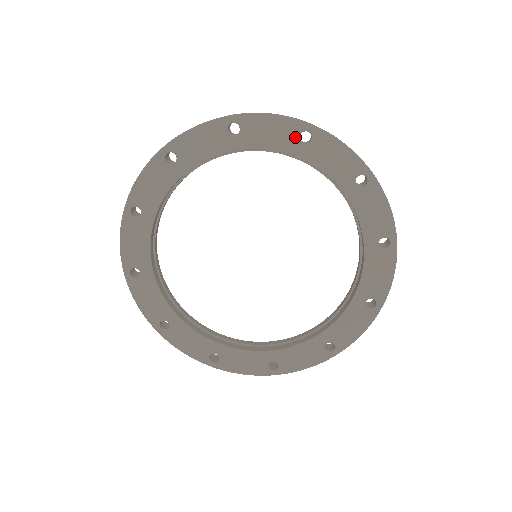
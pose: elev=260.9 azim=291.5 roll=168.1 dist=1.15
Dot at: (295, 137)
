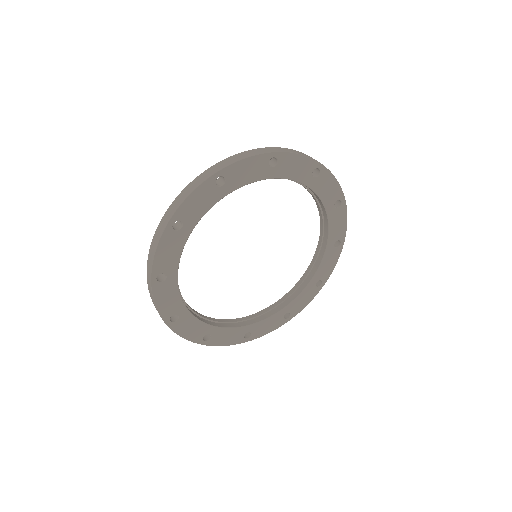
Dot at: (310, 172)
